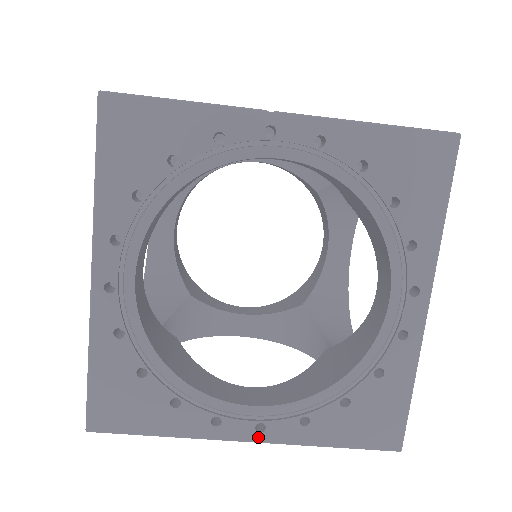
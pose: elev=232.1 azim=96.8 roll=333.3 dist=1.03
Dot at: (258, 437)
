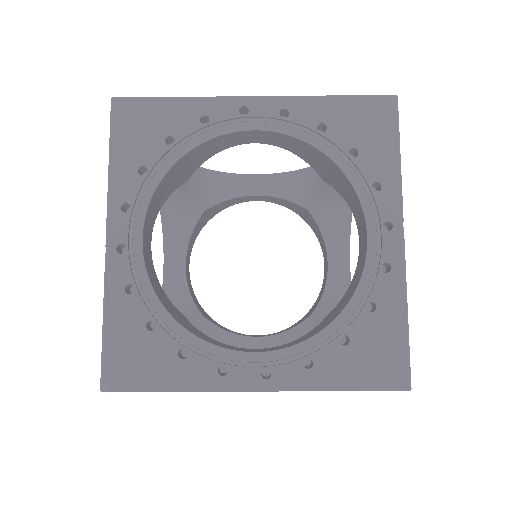
Dot at: occluded
